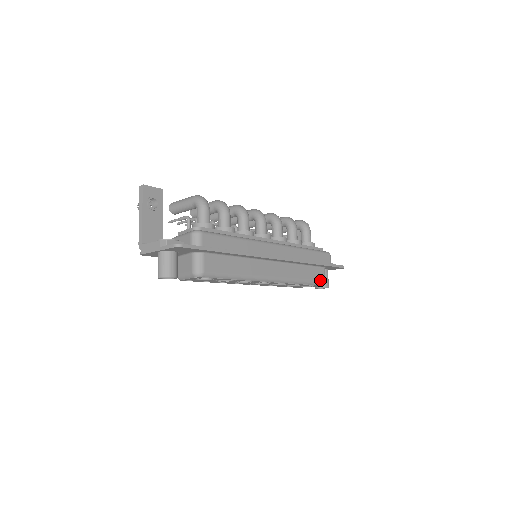
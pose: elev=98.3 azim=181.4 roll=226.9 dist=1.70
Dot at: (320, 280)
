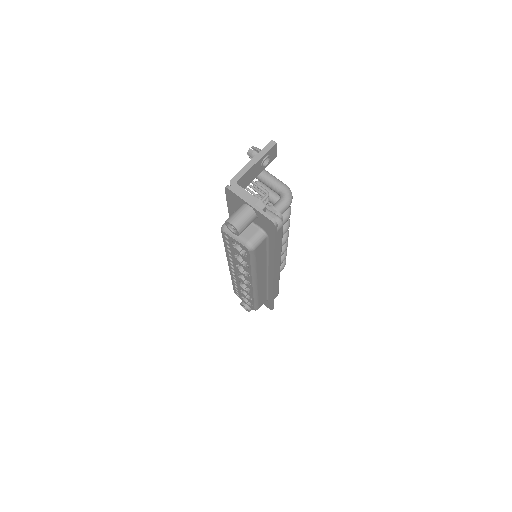
Dot at: (259, 306)
